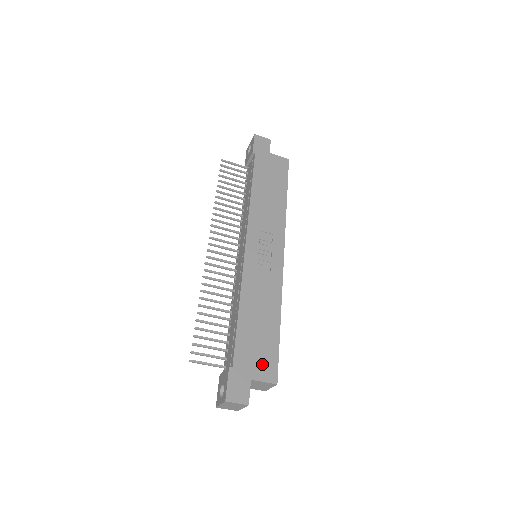
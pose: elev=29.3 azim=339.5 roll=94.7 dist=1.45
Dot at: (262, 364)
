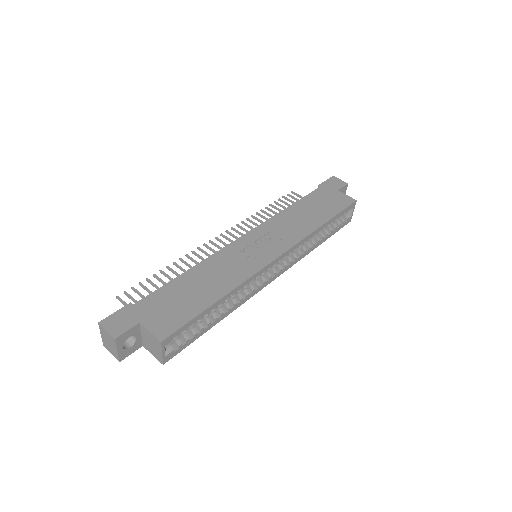
Dot at: (164, 318)
